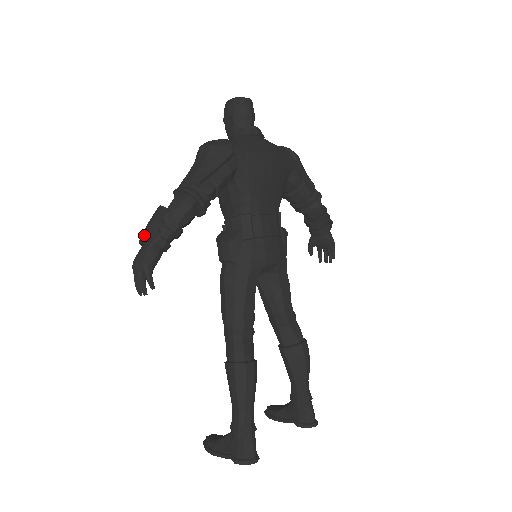
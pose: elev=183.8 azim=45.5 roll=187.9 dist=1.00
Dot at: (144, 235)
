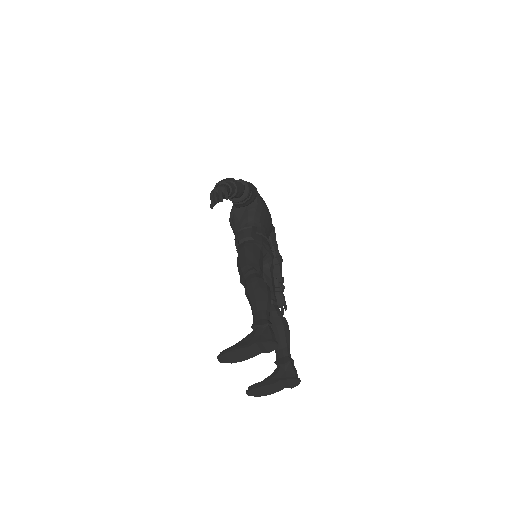
Dot at: (221, 180)
